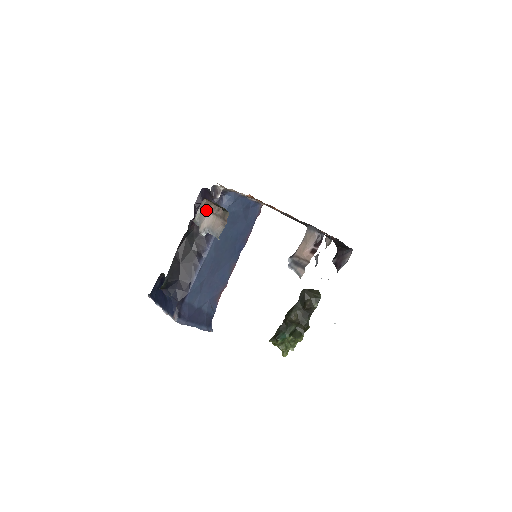
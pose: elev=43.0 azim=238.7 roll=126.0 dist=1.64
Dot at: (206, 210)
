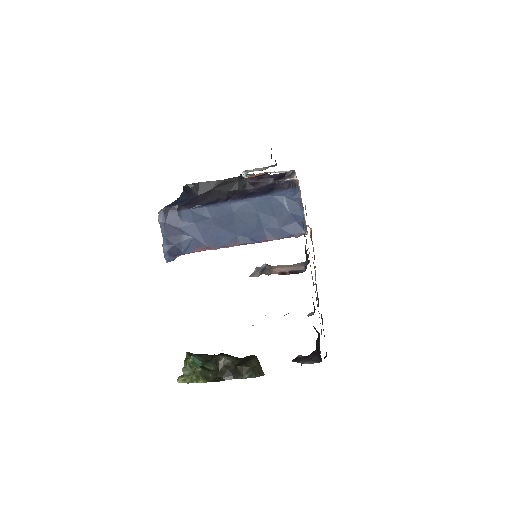
Dot at: occluded
